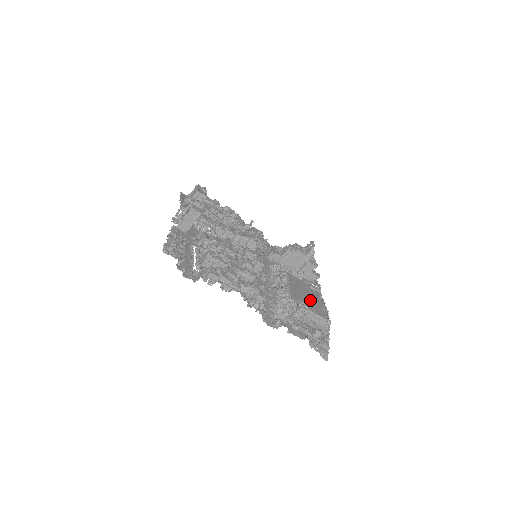
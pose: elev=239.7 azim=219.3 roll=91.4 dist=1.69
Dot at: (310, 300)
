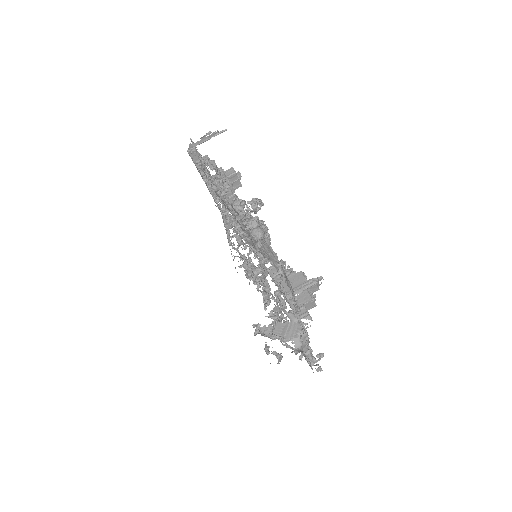
Dot at: occluded
